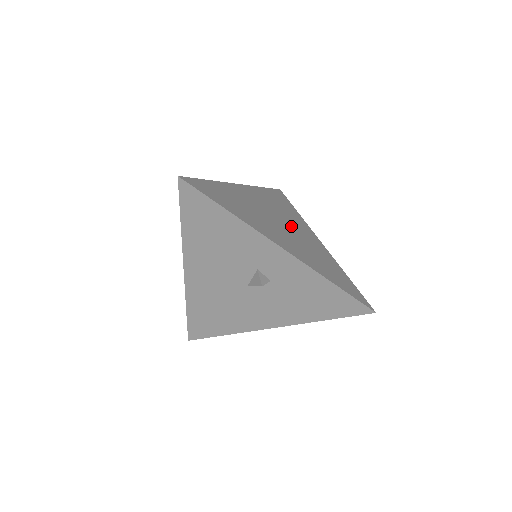
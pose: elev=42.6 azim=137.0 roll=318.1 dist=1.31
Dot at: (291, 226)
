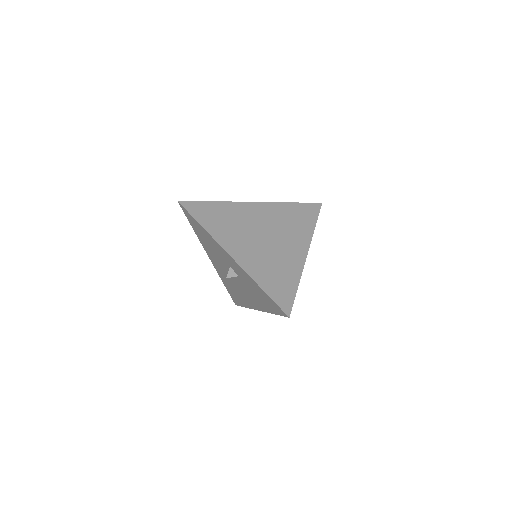
Dot at: (277, 238)
